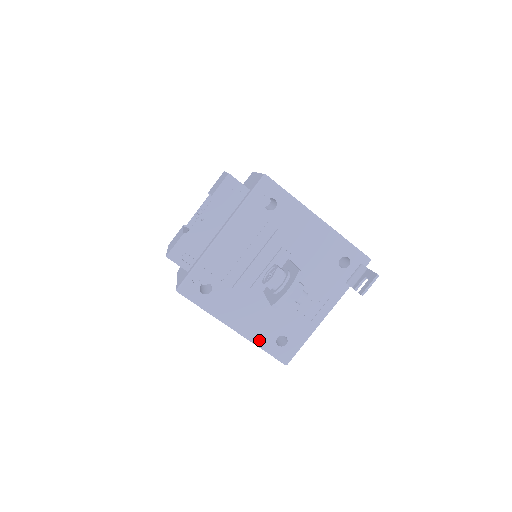
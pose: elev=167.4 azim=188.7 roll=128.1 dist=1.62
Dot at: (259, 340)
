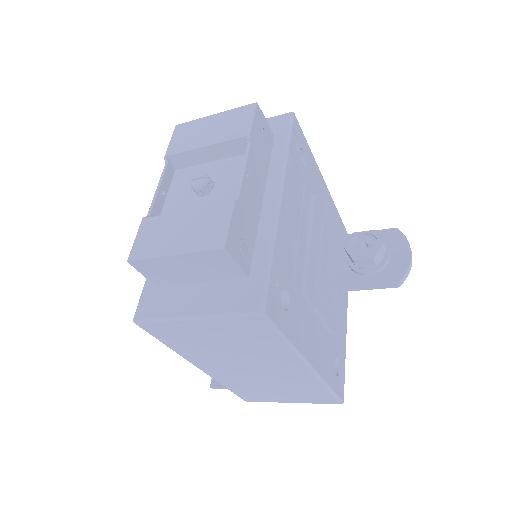
Dot at: (327, 374)
